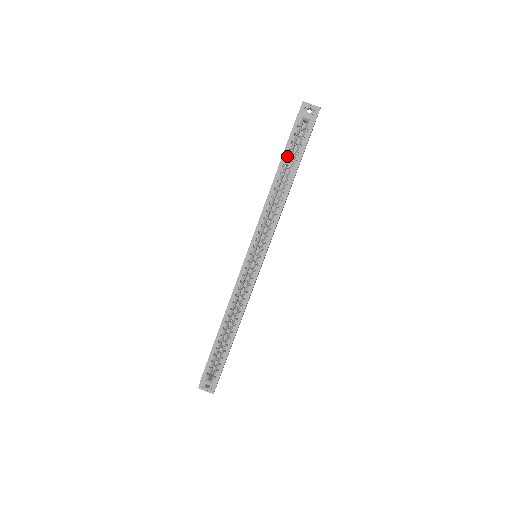
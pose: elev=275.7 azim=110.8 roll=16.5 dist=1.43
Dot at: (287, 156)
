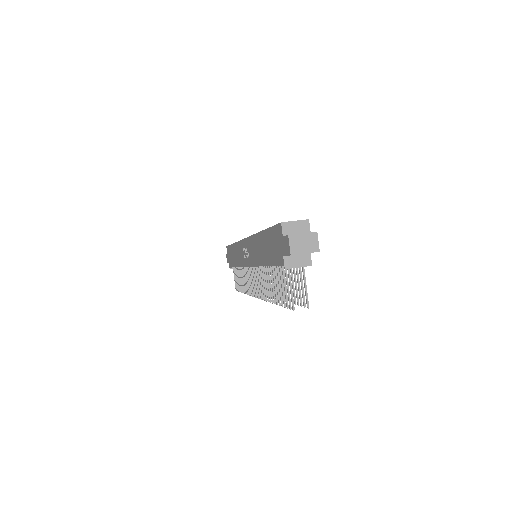
Dot at: occluded
